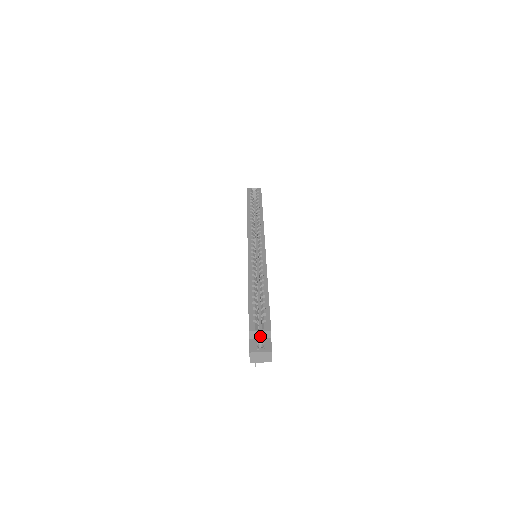
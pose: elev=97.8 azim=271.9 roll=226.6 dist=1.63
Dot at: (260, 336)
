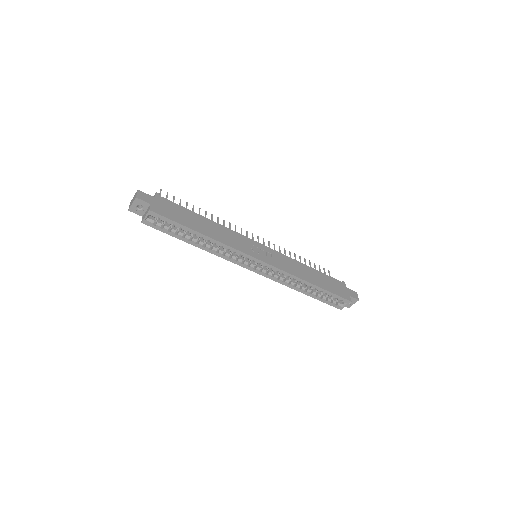
Dot at: occluded
